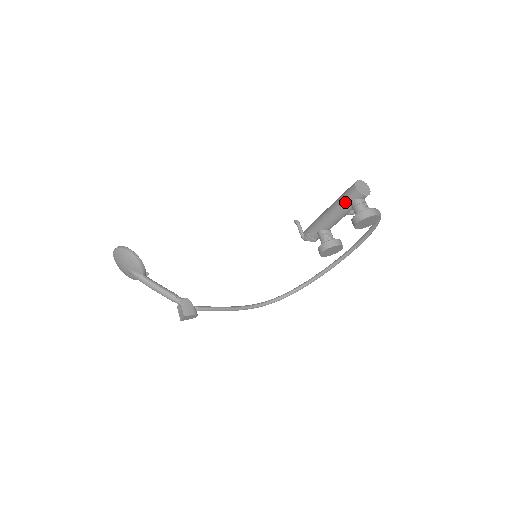
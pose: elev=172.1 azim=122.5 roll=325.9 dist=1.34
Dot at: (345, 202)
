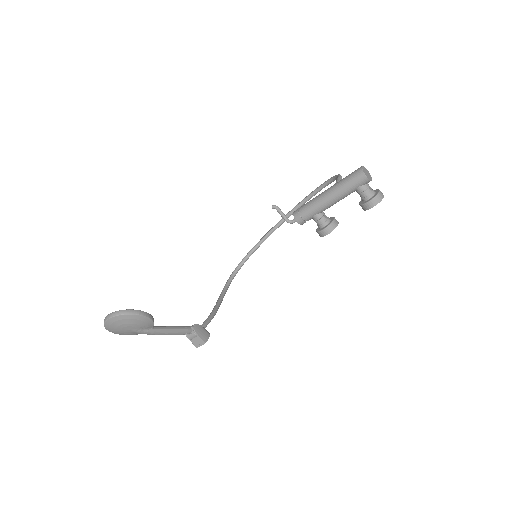
Dot at: (352, 189)
